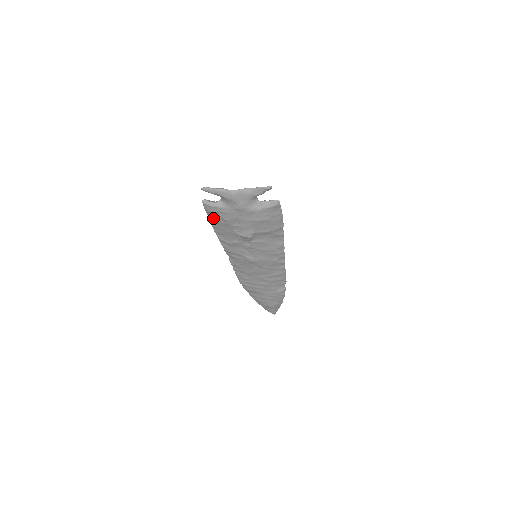
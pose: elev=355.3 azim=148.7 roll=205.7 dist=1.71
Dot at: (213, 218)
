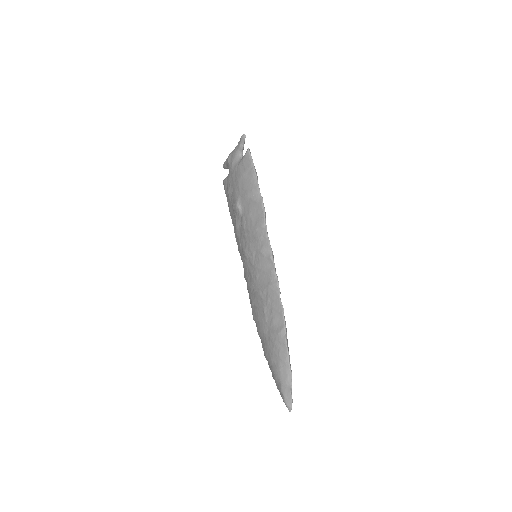
Dot at: occluded
